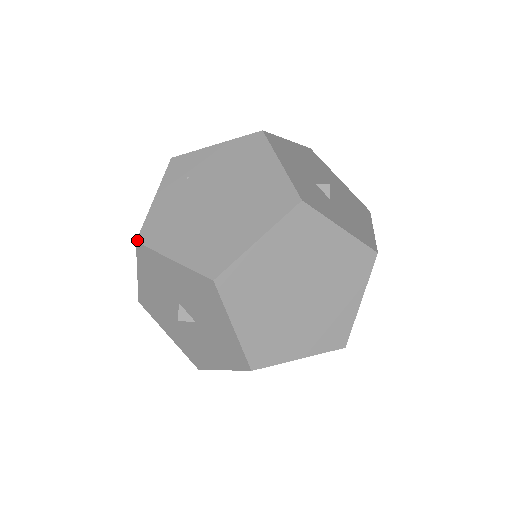
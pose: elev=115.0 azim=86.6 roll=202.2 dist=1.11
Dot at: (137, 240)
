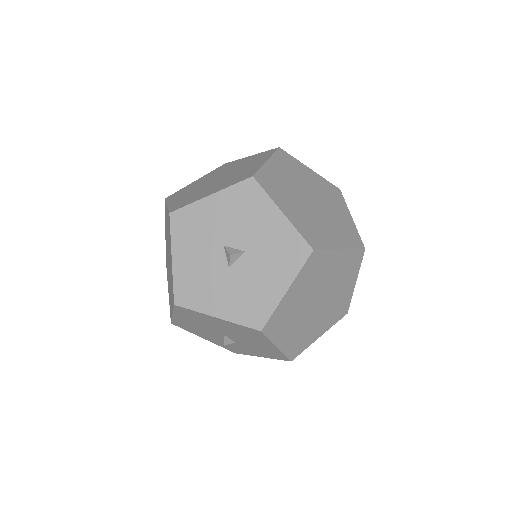
Dot at: (170, 212)
